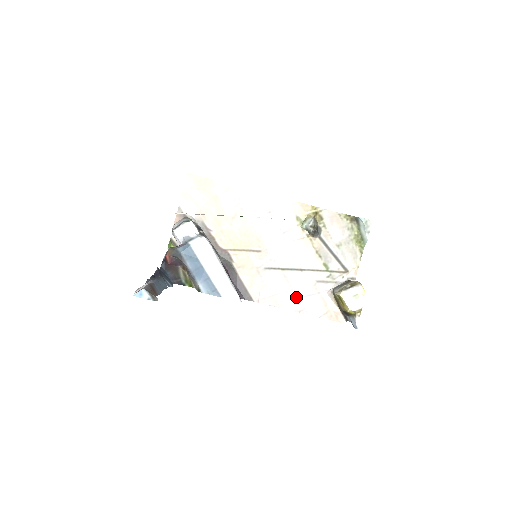
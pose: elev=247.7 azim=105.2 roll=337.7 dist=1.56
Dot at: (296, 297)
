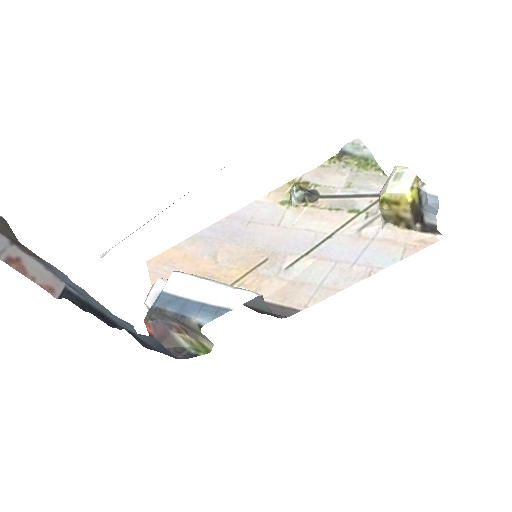
Dot at: (349, 265)
